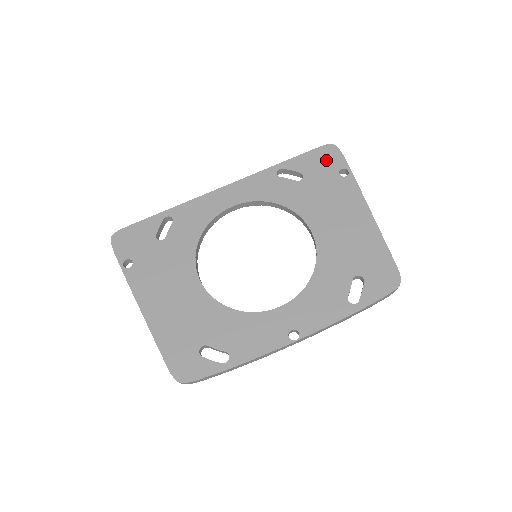
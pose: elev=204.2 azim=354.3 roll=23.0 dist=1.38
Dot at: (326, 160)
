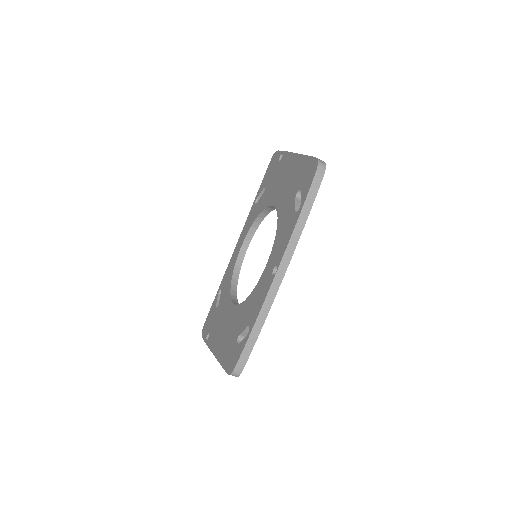
Dot at: (273, 165)
